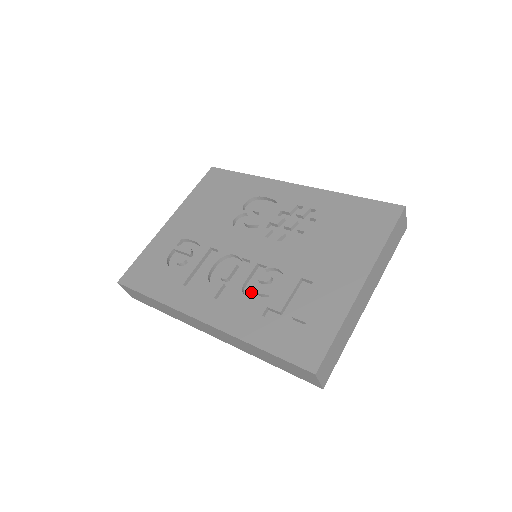
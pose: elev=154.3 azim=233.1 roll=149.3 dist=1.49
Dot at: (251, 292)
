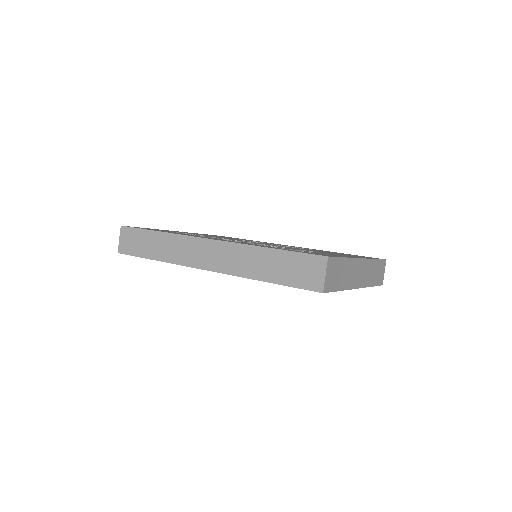
Dot at: occluded
